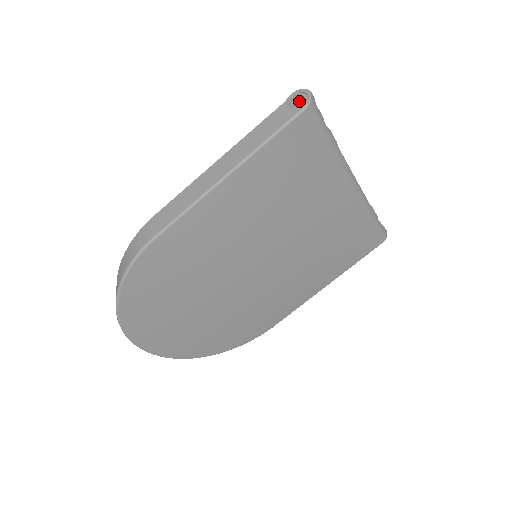
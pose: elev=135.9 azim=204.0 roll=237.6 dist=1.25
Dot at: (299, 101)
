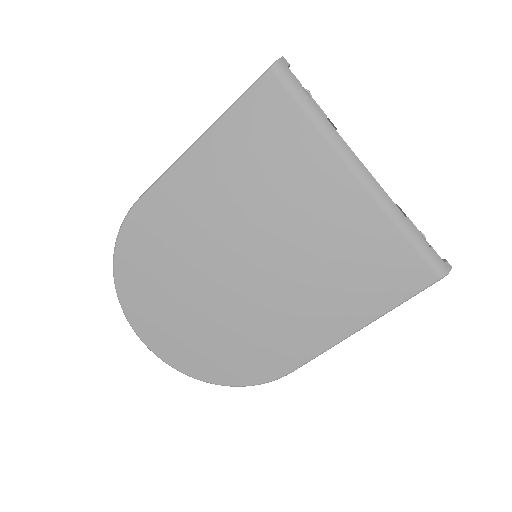
Dot at: occluded
